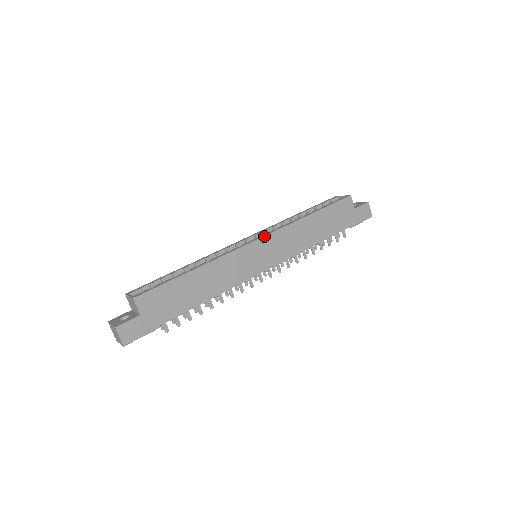
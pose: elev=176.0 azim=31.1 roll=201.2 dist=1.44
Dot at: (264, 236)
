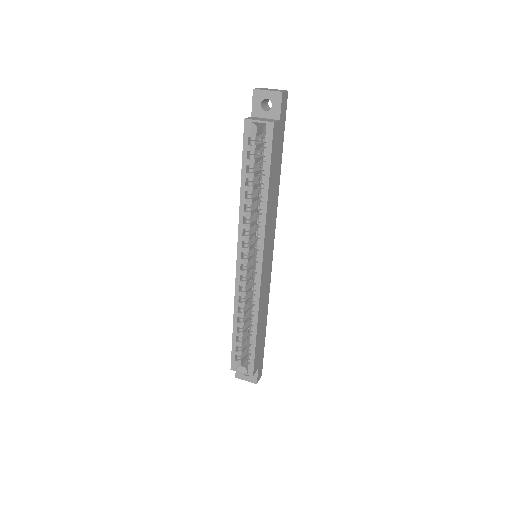
Dot at: (263, 258)
